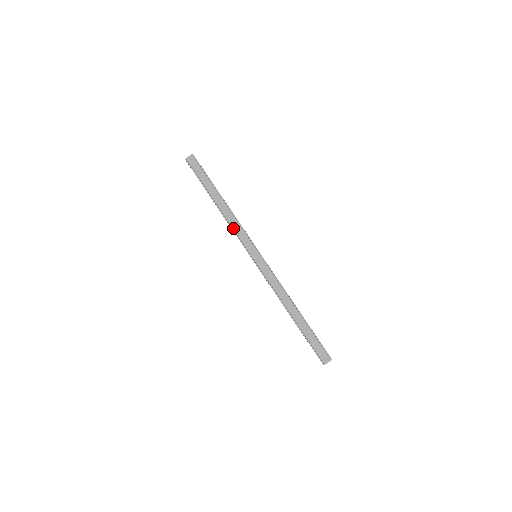
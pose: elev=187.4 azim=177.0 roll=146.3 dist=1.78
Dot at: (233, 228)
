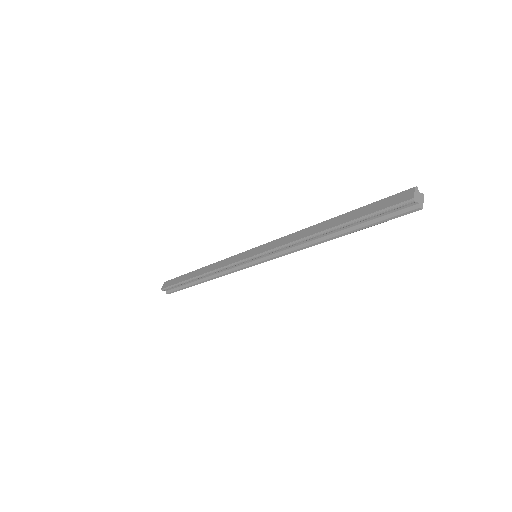
Dot at: (219, 268)
